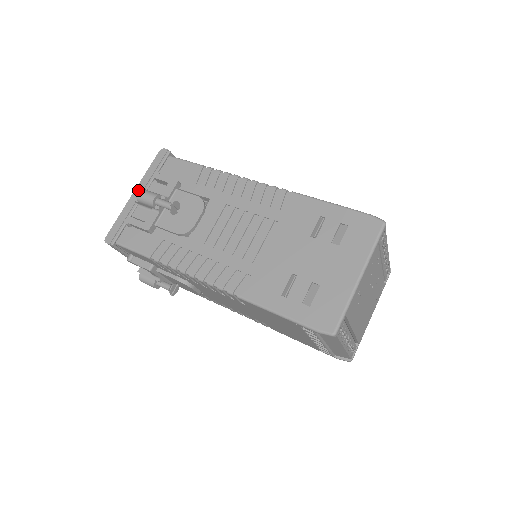
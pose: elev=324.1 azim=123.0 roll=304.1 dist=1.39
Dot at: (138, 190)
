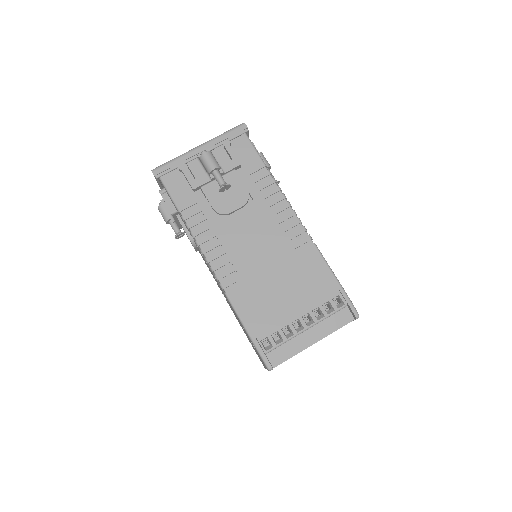
Dot at: occluded
